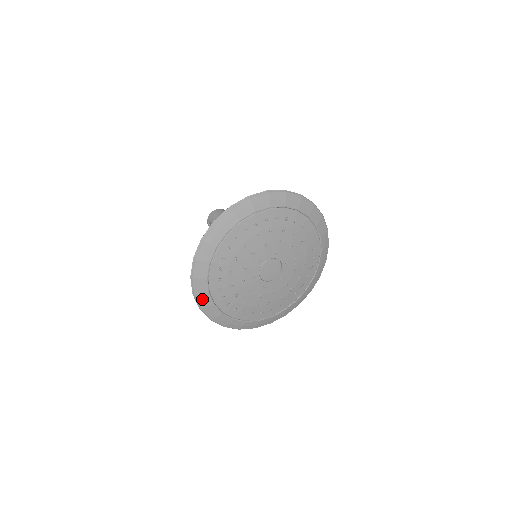
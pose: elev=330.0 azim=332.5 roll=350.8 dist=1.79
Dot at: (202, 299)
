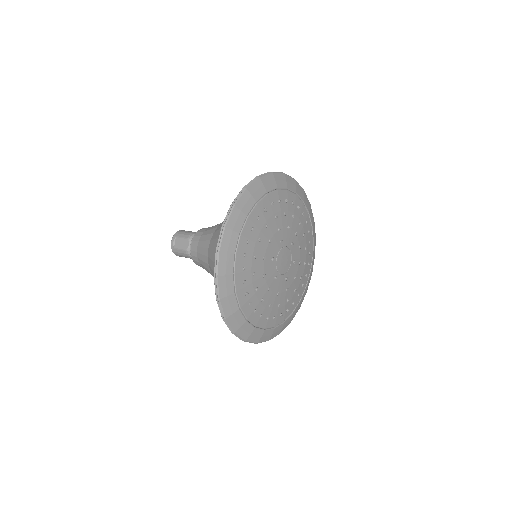
Dot at: (225, 260)
